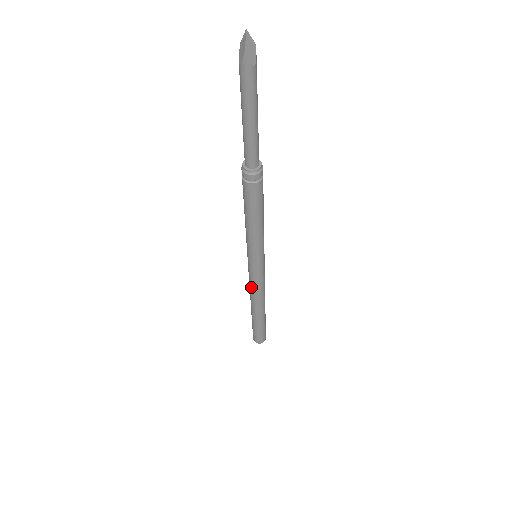
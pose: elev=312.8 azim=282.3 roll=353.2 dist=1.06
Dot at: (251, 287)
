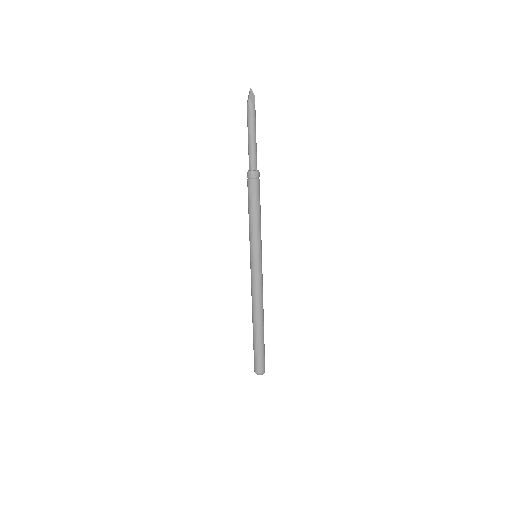
Dot at: (252, 289)
